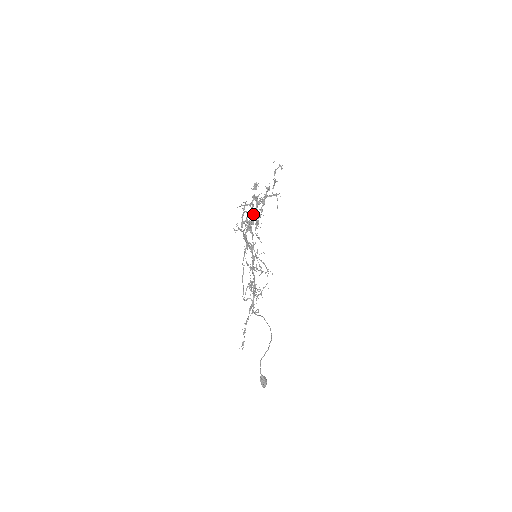
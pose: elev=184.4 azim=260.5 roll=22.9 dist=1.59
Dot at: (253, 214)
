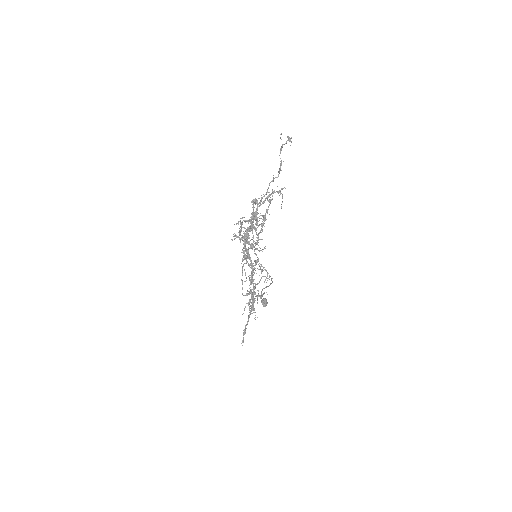
Dot at: (253, 222)
